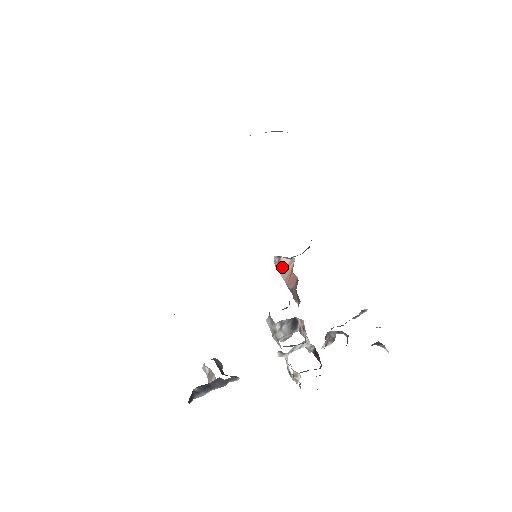
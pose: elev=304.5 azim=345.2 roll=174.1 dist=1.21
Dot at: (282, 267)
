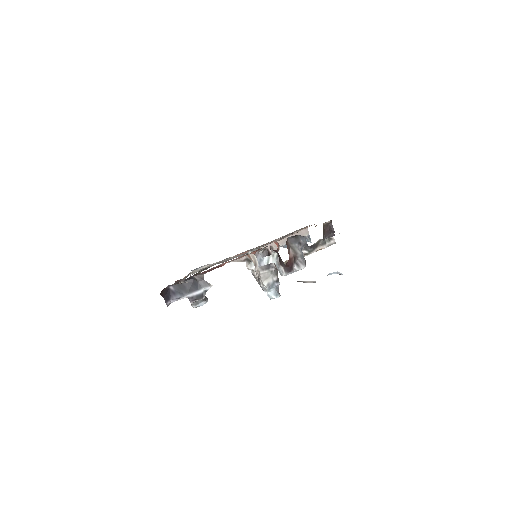
Dot at: occluded
